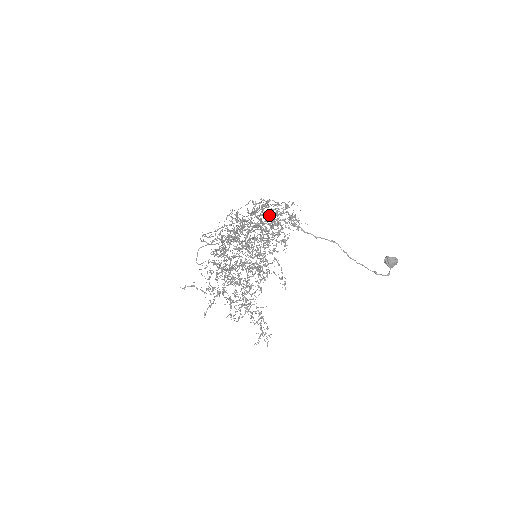
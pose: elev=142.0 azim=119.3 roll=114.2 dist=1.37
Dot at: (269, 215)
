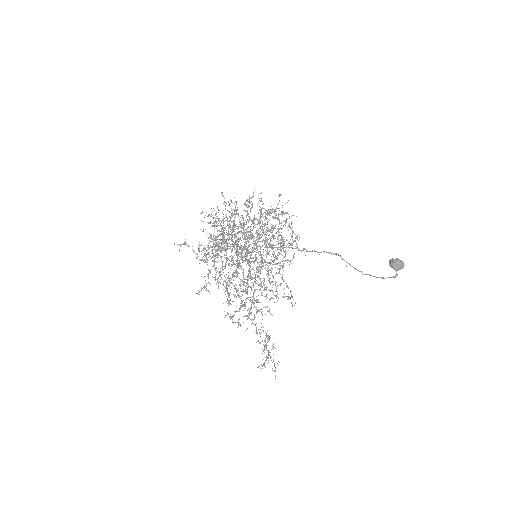
Dot at: occluded
